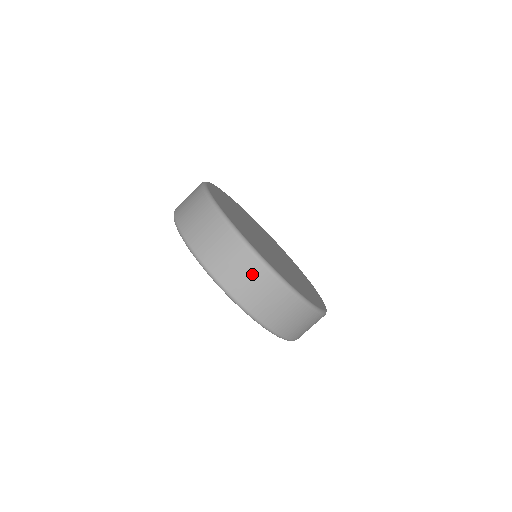
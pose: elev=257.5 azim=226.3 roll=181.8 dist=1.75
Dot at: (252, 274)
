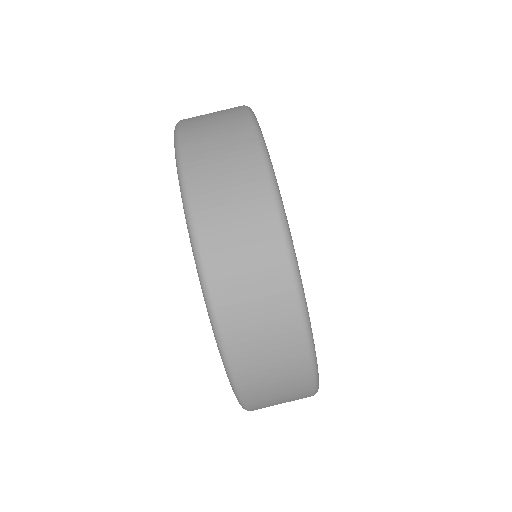
Dot at: (291, 391)
